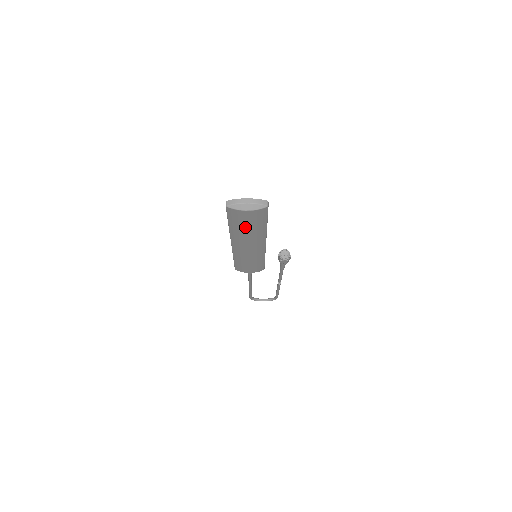
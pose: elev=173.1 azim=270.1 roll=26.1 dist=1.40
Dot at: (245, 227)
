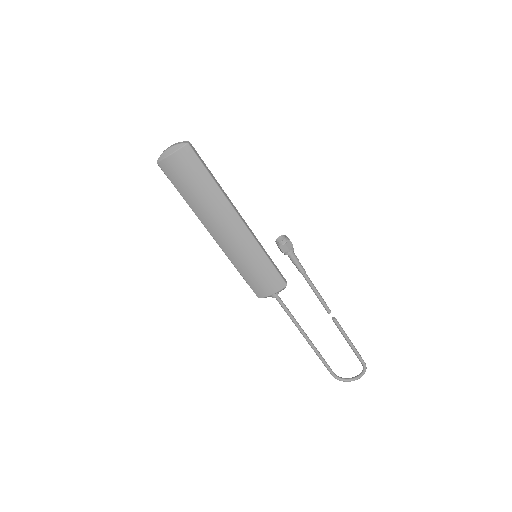
Dot at: (192, 188)
